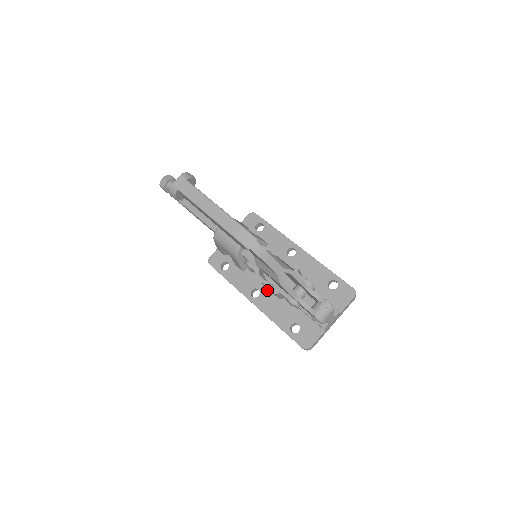
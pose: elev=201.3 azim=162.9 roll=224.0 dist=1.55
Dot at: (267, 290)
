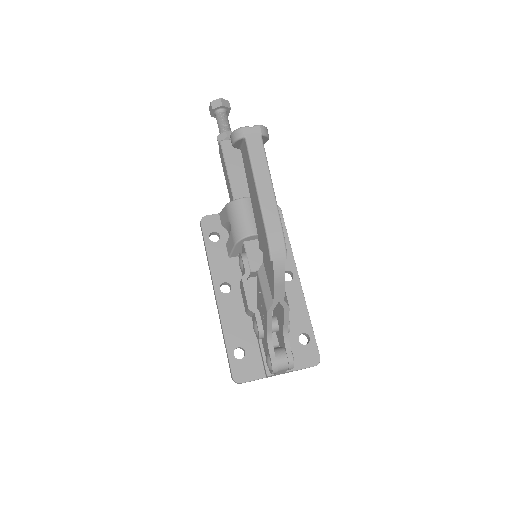
Dot at: (239, 294)
